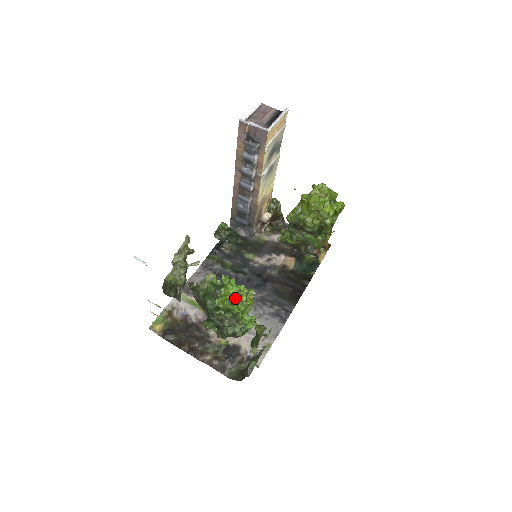
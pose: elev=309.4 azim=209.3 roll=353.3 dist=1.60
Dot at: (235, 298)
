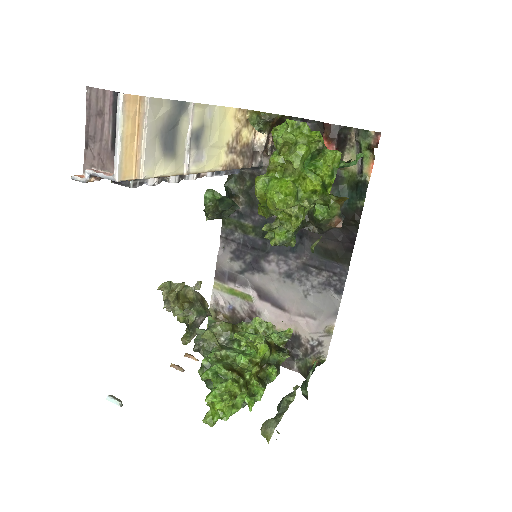
Dot at: (224, 406)
